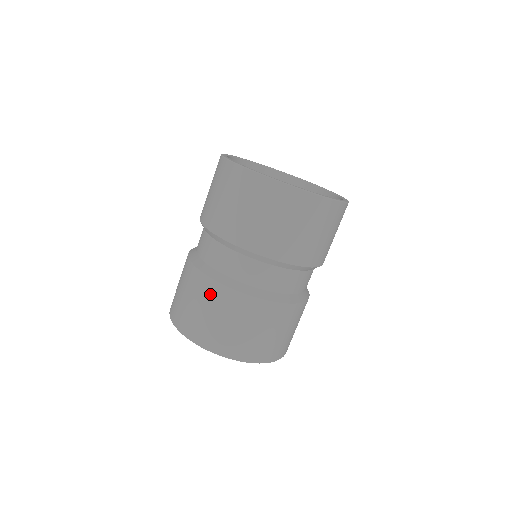
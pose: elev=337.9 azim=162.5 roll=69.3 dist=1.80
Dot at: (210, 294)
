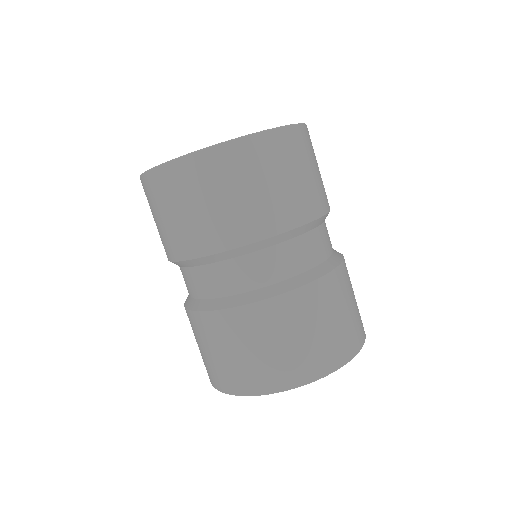
Dot at: occluded
